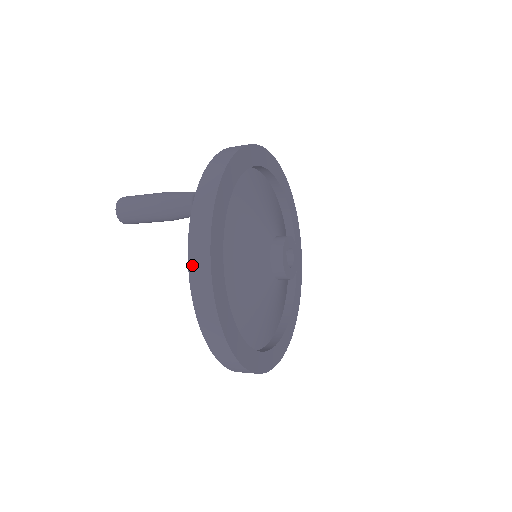
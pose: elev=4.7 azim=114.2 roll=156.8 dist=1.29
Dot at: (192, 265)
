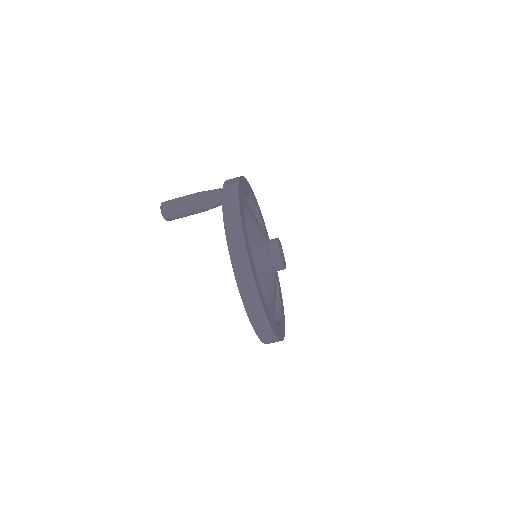
Dot at: (226, 219)
